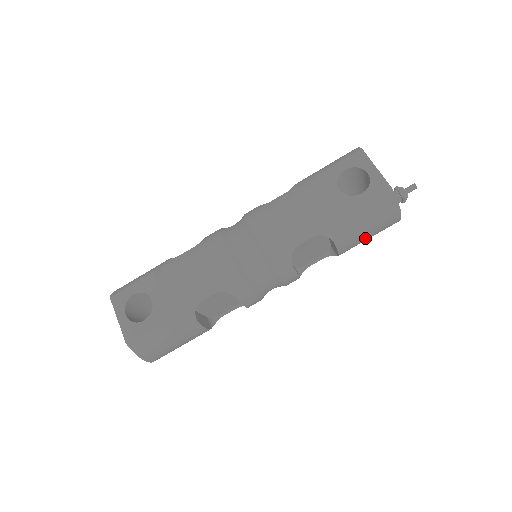
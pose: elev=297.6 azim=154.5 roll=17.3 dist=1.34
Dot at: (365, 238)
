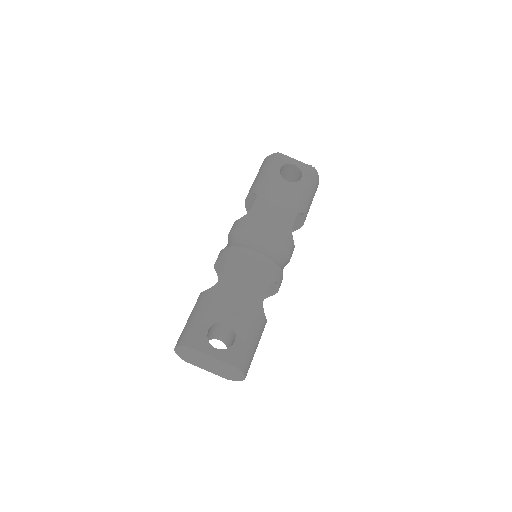
Dot at: occluded
